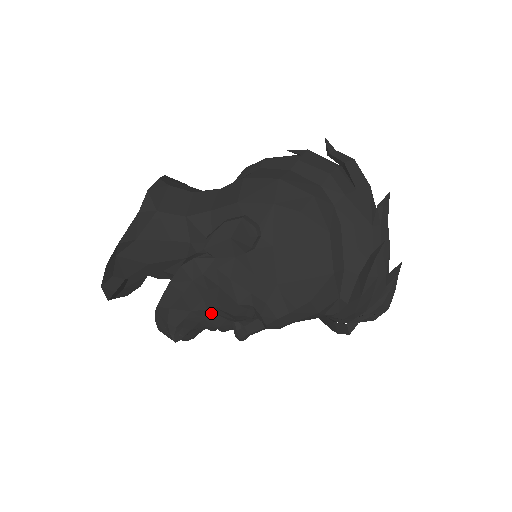
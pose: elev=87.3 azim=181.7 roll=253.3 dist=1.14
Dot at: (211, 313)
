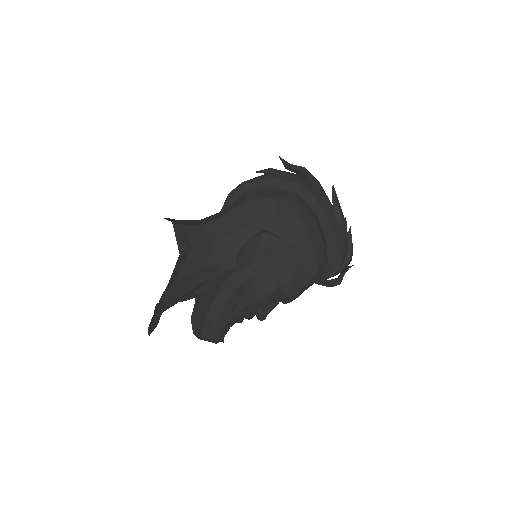
Dot at: (246, 309)
